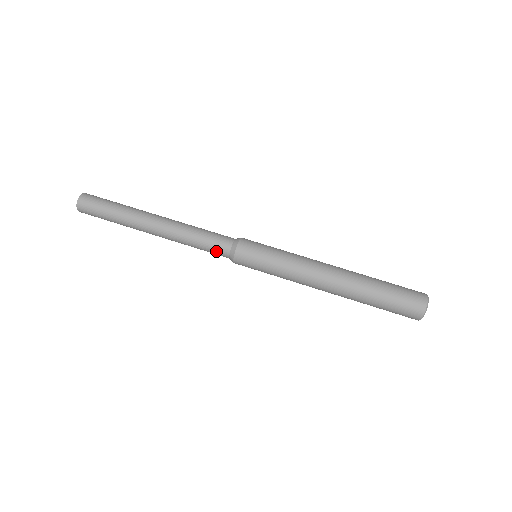
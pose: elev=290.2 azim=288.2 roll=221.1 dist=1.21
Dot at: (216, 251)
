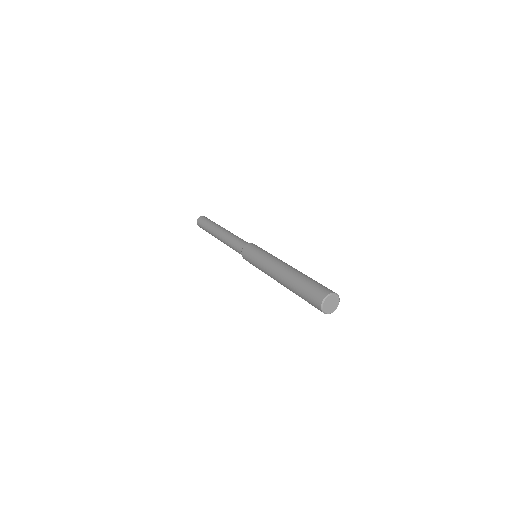
Dot at: (238, 246)
